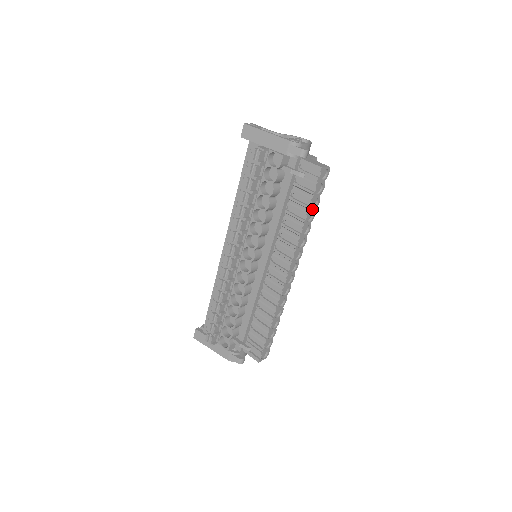
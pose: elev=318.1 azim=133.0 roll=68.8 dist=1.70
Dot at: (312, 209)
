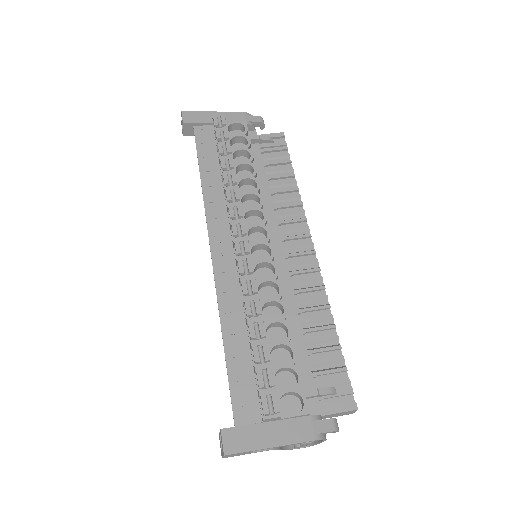
Dot at: occluded
